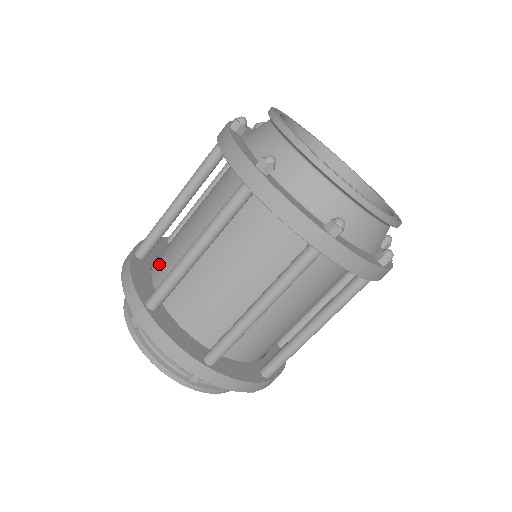
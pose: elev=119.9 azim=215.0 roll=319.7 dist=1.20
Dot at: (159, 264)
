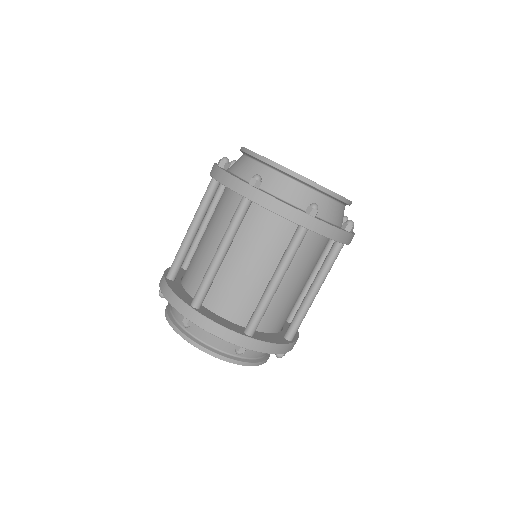
Dot at: (188, 279)
